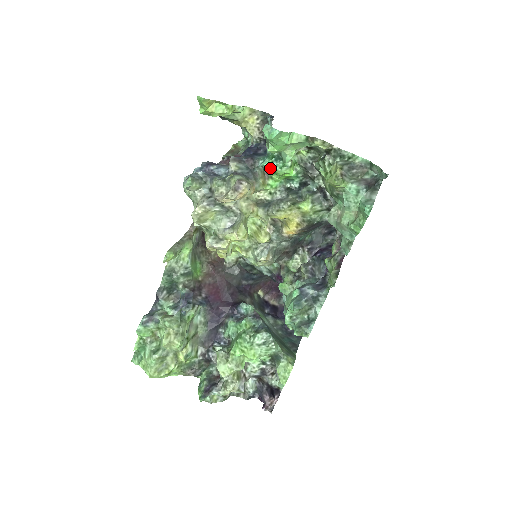
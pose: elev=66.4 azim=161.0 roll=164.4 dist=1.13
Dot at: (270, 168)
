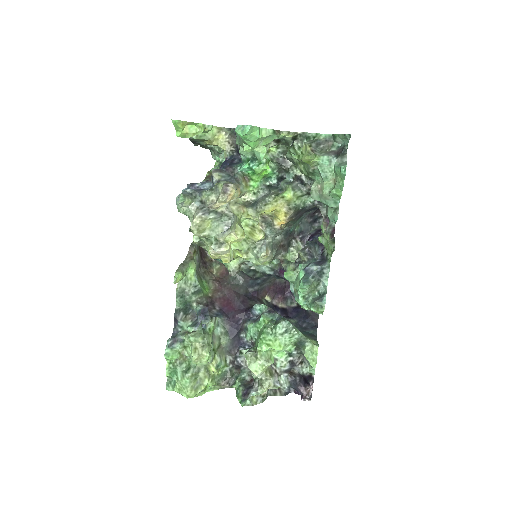
Dot at: (248, 171)
